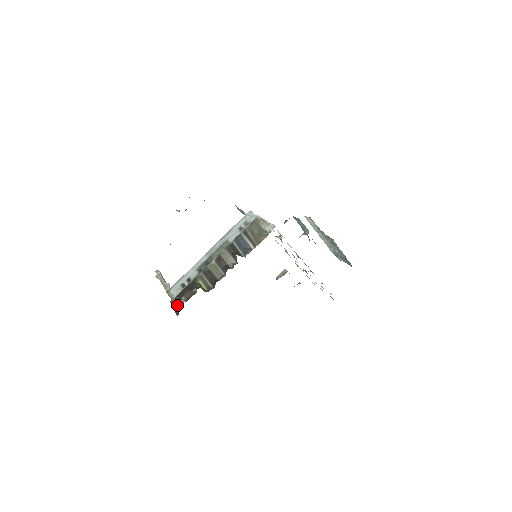
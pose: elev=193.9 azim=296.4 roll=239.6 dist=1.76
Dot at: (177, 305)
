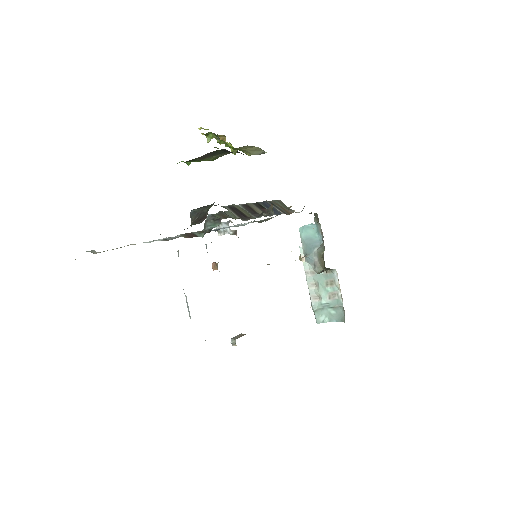
Dot at: (198, 215)
